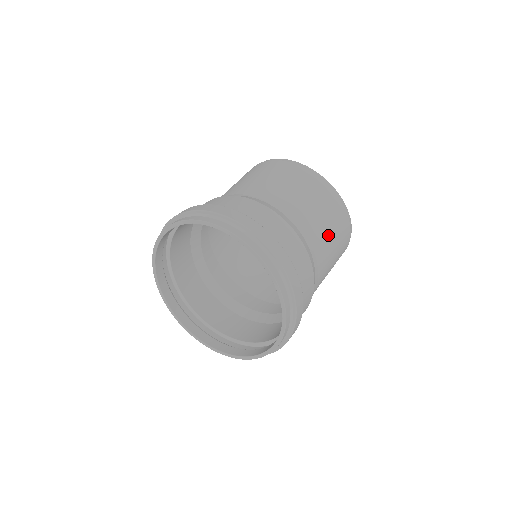
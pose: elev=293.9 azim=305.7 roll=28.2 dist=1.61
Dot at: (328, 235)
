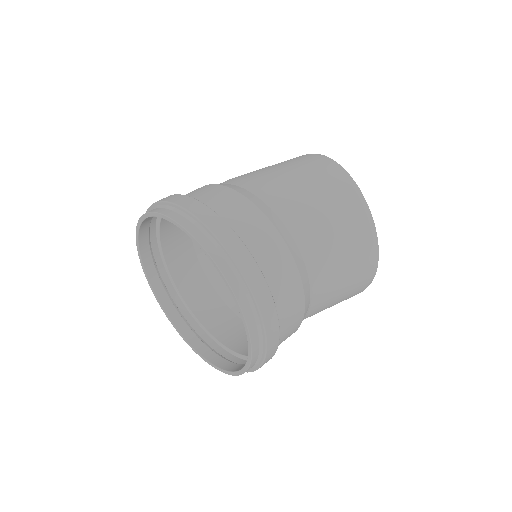
Dot at: occluded
